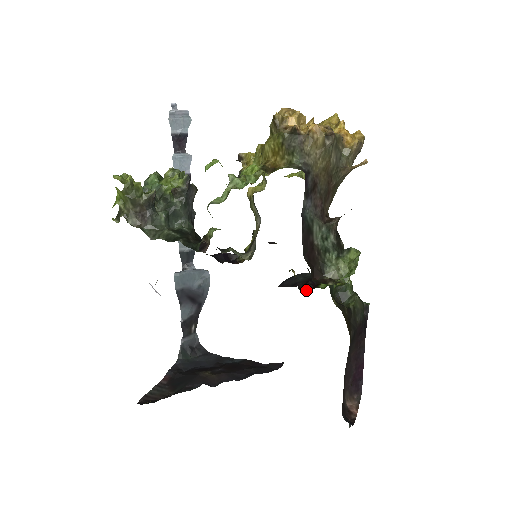
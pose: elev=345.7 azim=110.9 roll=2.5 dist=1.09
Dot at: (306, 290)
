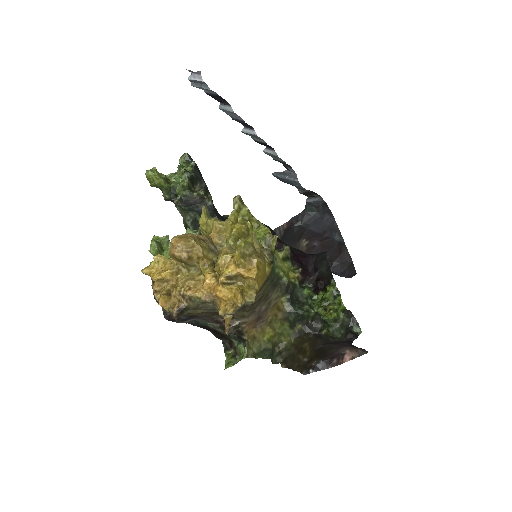
Dot at: (314, 286)
